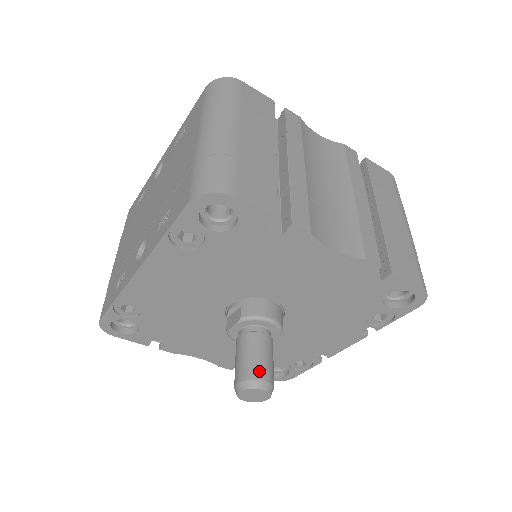
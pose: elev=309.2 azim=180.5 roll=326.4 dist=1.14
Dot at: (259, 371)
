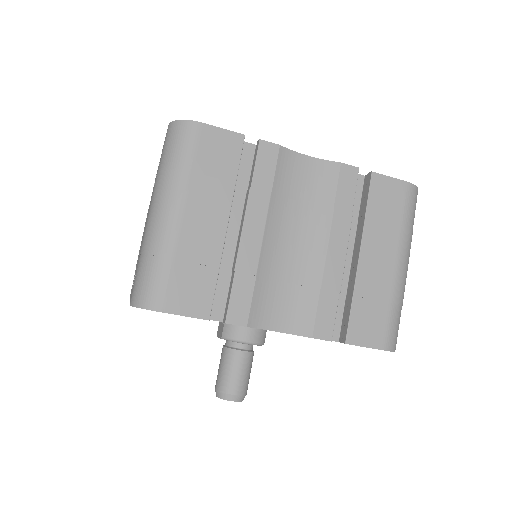
Dot at: (230, 386)
